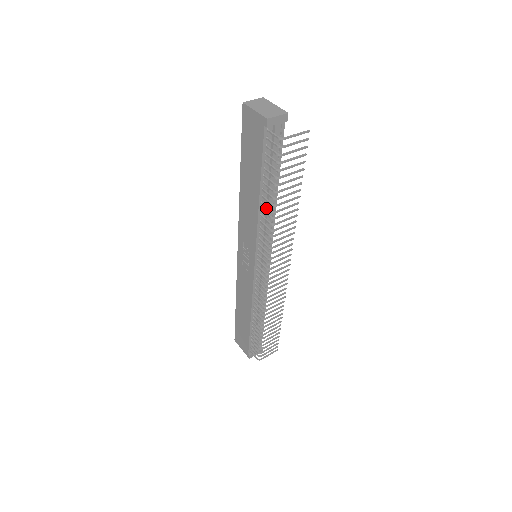
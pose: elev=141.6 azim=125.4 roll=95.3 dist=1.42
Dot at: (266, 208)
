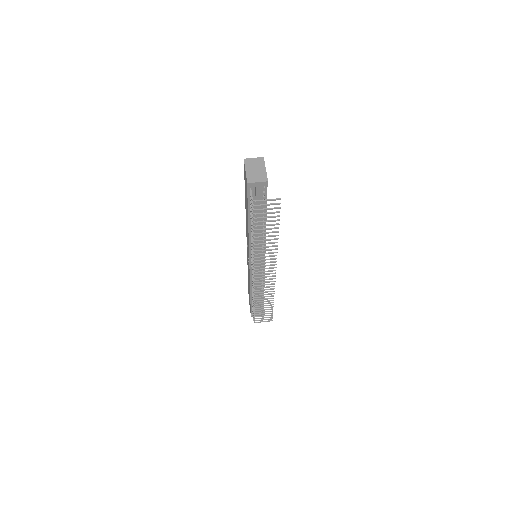
Dot at: occluded
